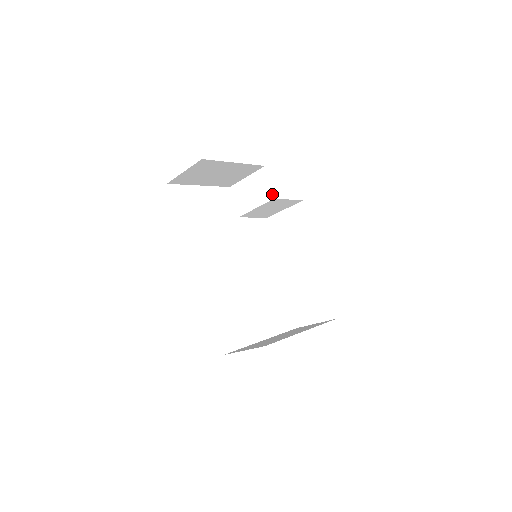
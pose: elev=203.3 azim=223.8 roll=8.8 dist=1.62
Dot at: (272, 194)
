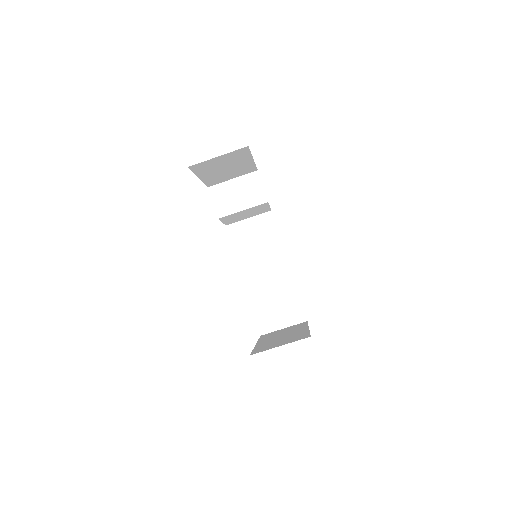
Dot at: (265, 198)
